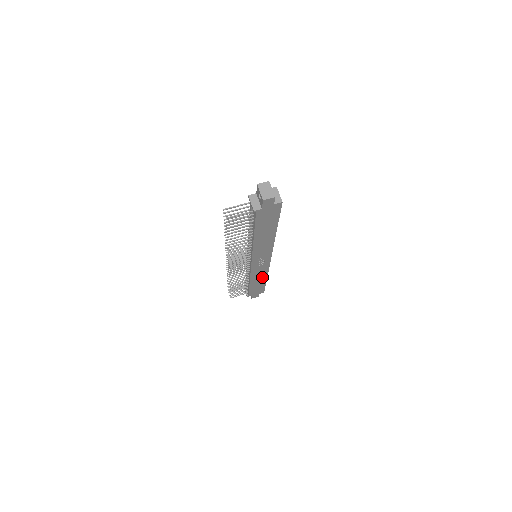
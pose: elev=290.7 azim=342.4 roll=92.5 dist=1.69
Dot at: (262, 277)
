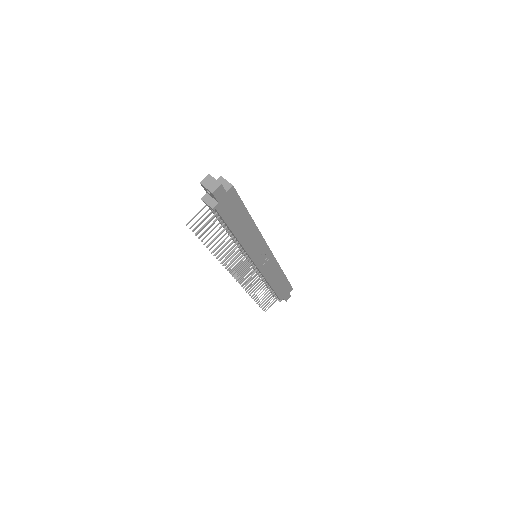
Dot at: (278, 274)
